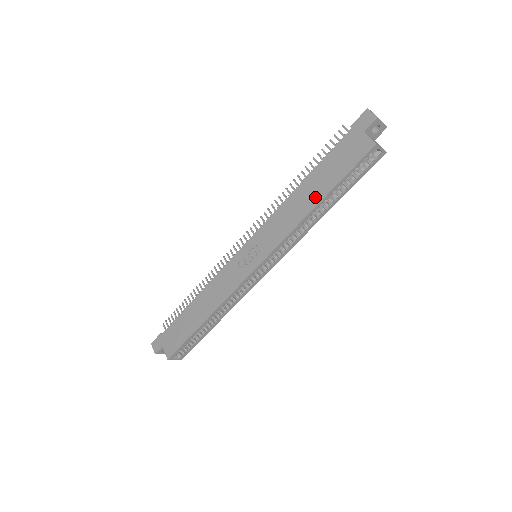
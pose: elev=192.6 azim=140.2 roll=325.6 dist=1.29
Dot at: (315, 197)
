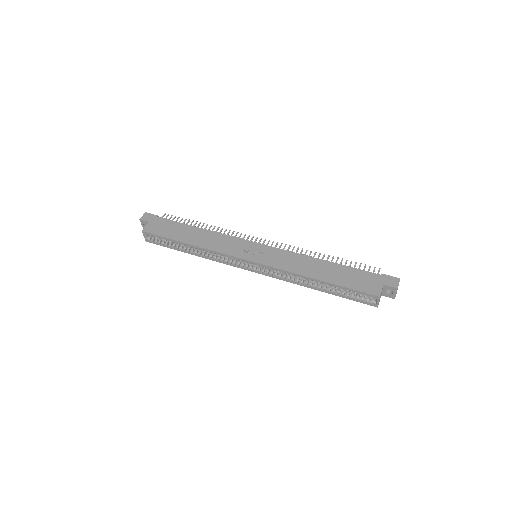
Dot at: (322, 275)
